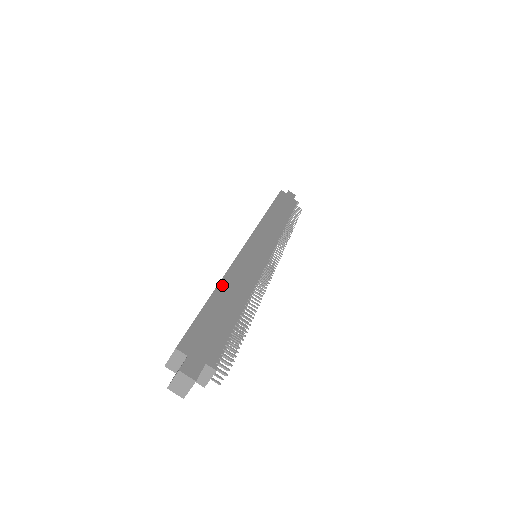
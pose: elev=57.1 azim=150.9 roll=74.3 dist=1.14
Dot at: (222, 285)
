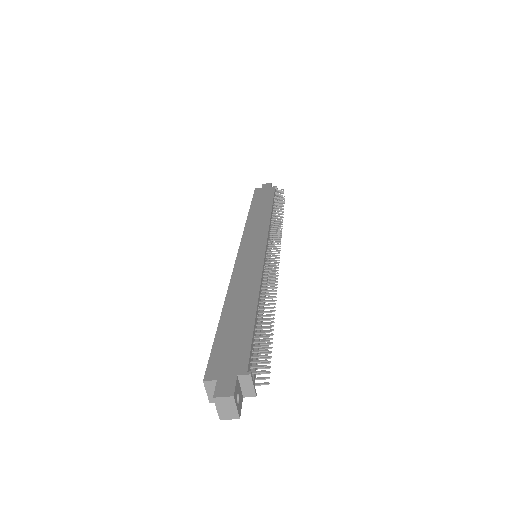
Dot at: (228, 301)
